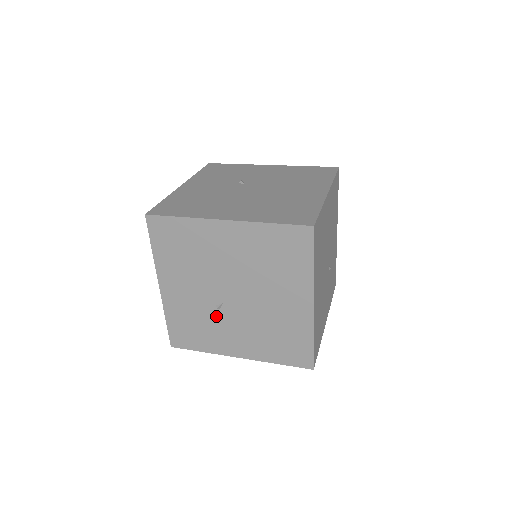
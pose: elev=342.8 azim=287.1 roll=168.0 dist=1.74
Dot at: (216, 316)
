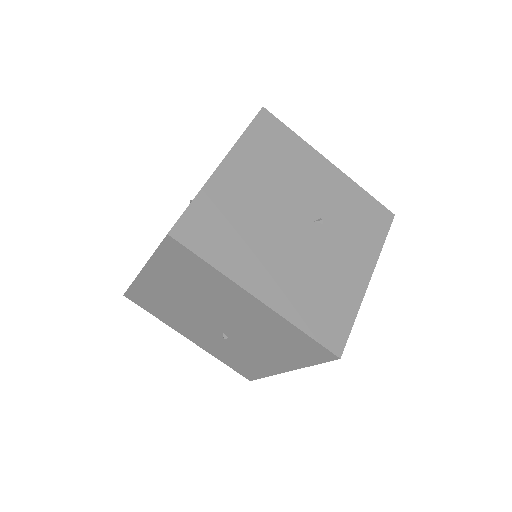
Dot at: (234, 345)
